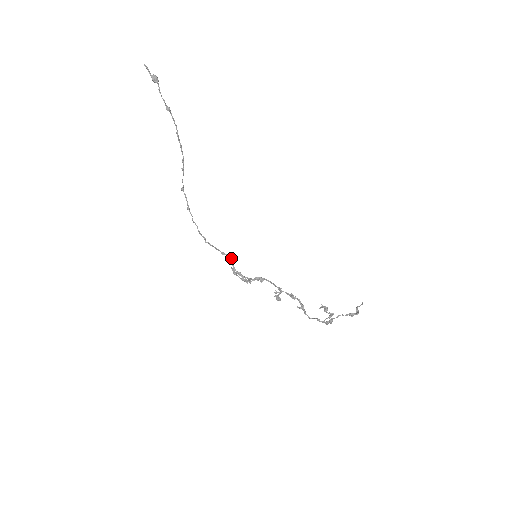
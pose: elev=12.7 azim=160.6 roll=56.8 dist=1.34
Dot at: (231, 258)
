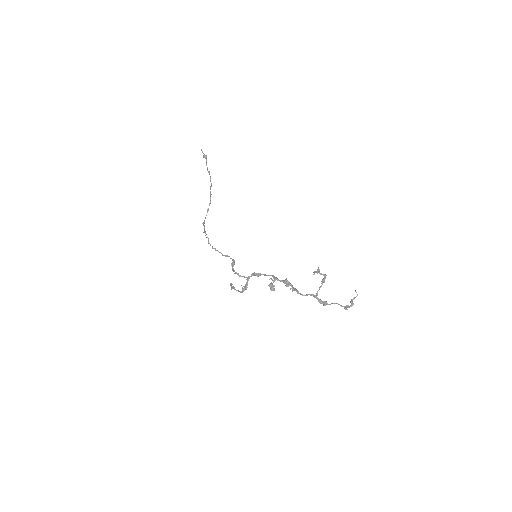
Dot at: (233, 259)
